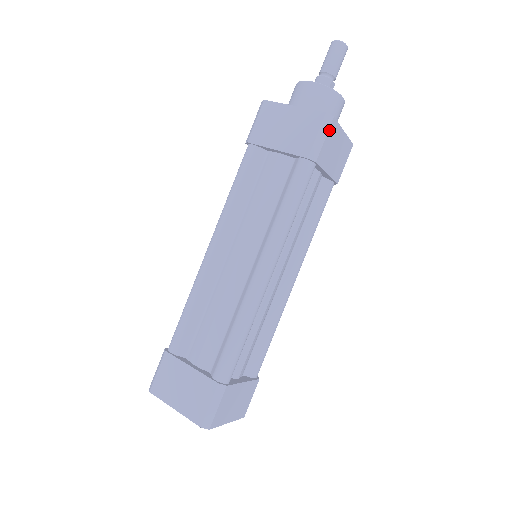
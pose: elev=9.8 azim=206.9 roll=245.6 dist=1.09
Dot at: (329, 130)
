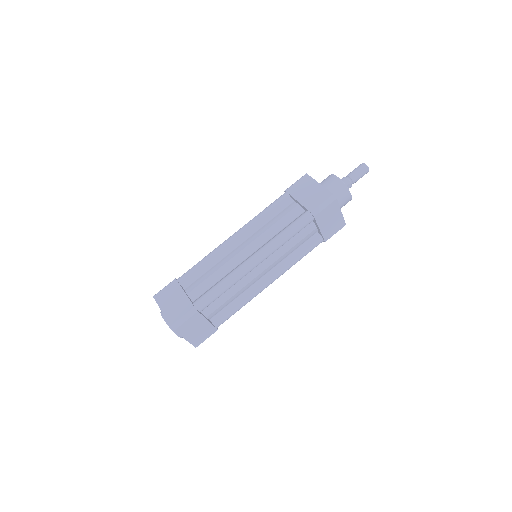
Dot at: (331, 204)
